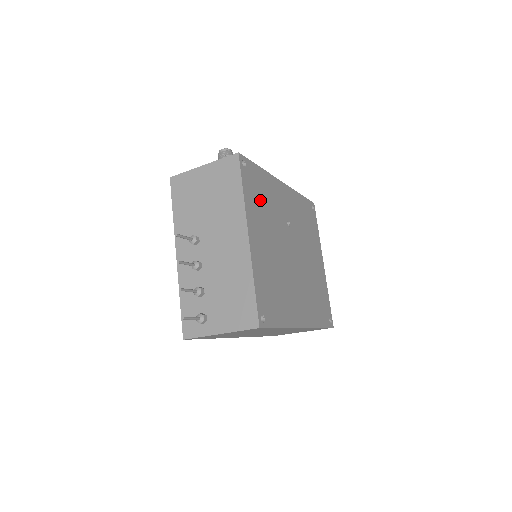
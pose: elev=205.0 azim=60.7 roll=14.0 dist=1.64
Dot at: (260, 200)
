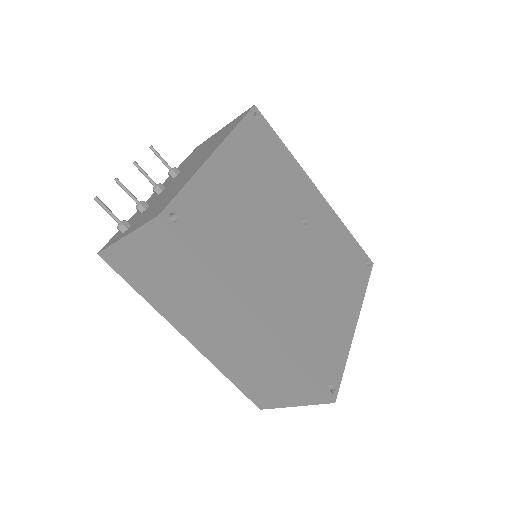
Dot at: (263, 157)
